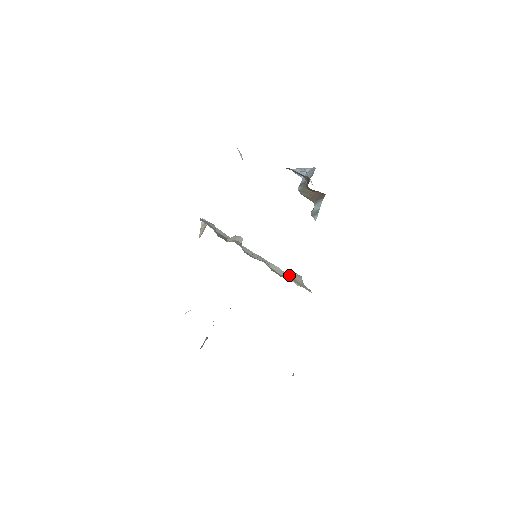
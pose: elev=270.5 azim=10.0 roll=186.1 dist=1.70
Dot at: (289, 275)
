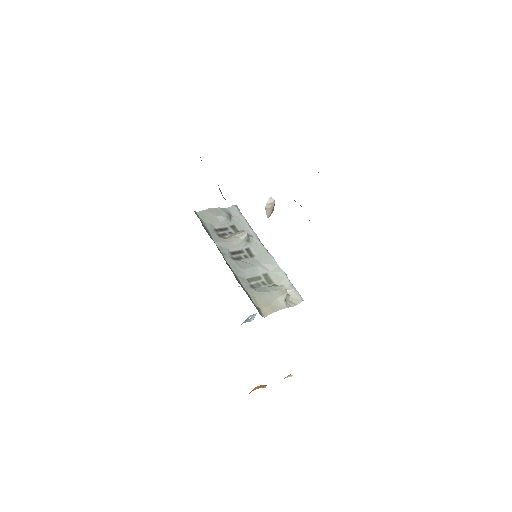
Dot at: (272, 287)
